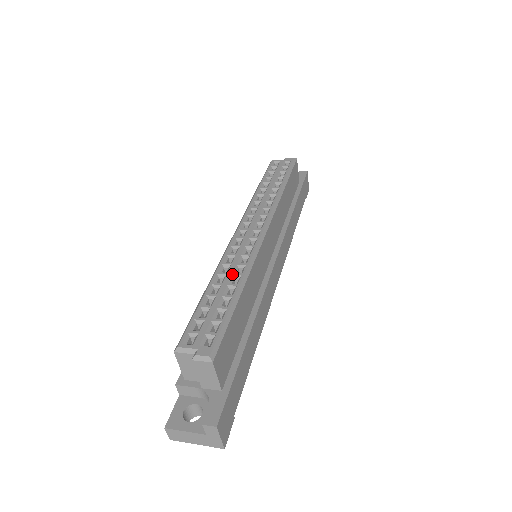
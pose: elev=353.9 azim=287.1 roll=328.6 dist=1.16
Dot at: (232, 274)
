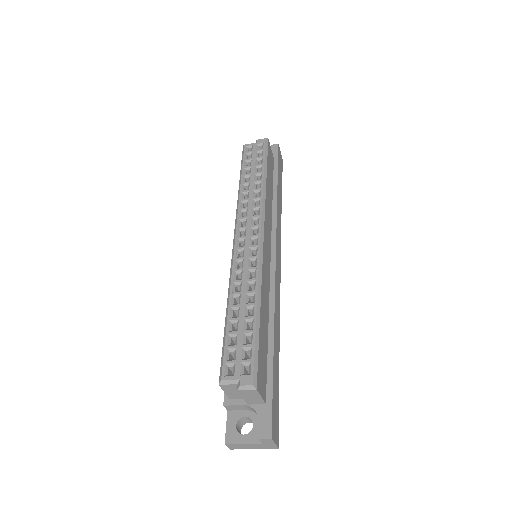
Dot at: (246, 293)
